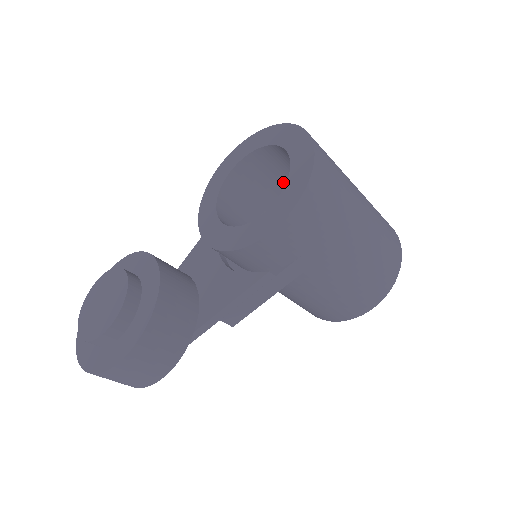
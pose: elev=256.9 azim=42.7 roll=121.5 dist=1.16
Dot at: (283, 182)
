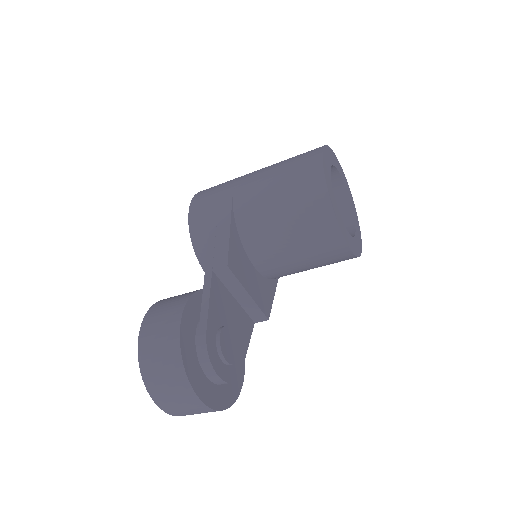
Dot at: occluded
